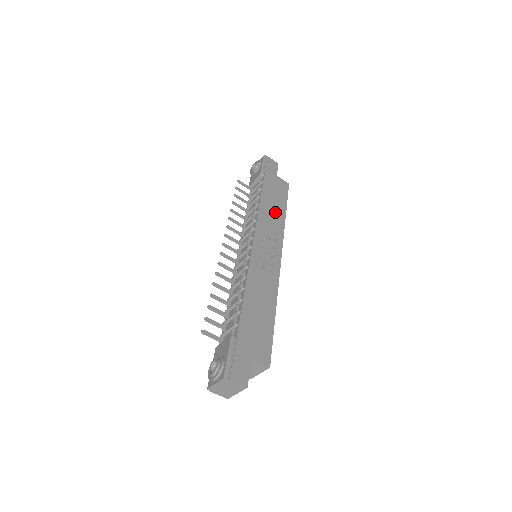
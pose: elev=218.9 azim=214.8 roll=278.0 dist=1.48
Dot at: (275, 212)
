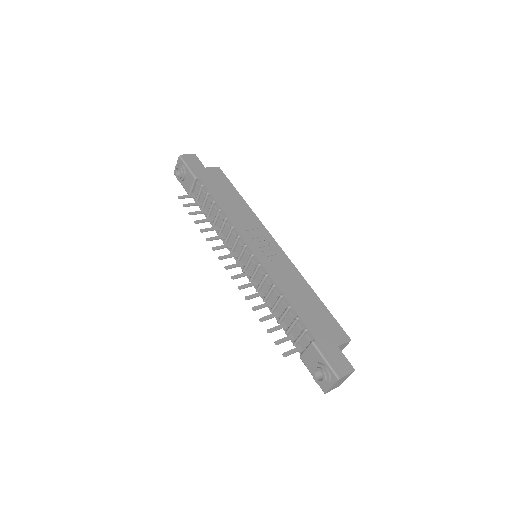
Dot at: (236, 205)
